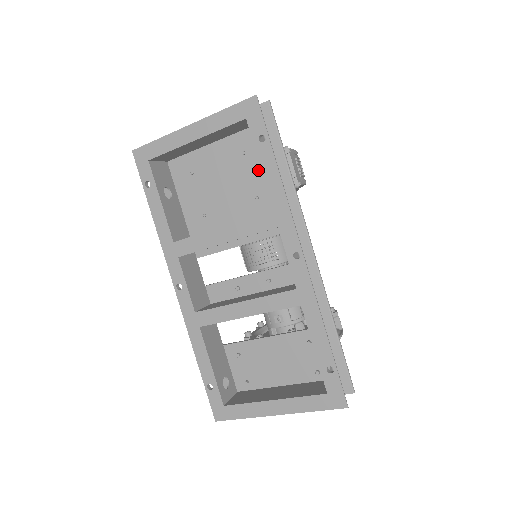
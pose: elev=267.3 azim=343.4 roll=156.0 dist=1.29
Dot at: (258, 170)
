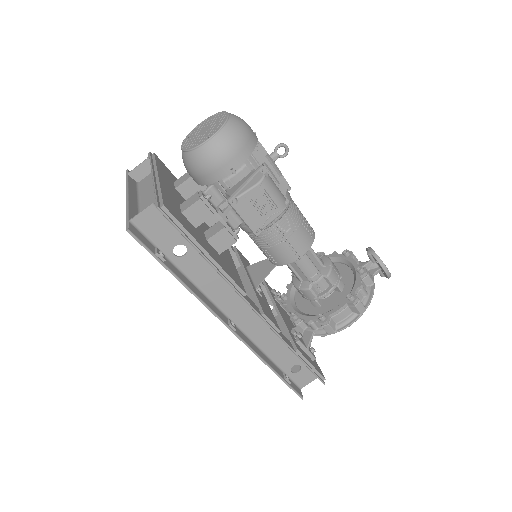
Dot at: occluded
